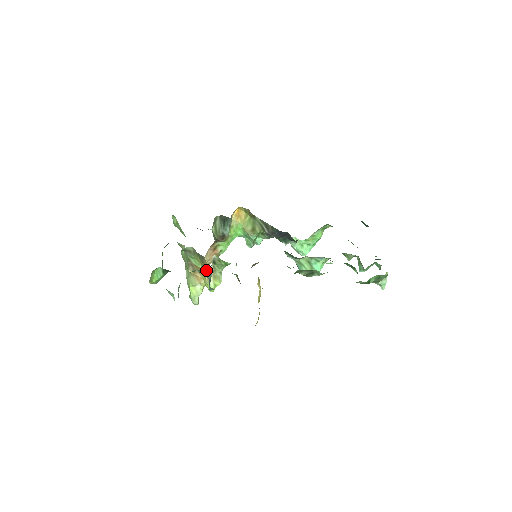
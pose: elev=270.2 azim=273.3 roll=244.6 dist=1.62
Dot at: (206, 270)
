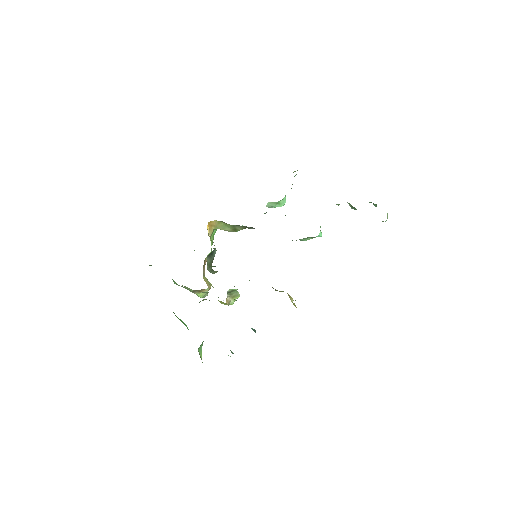
Dot at: occluded
